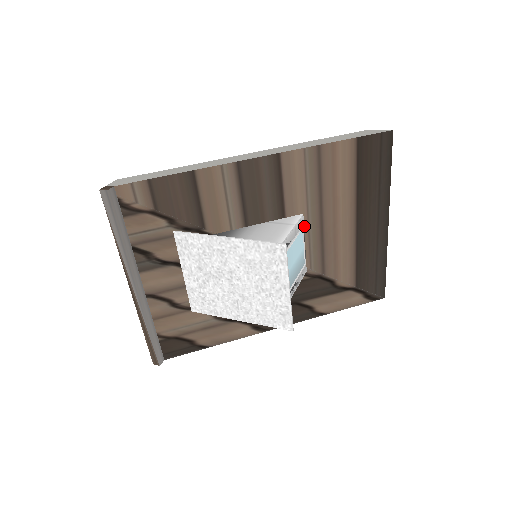
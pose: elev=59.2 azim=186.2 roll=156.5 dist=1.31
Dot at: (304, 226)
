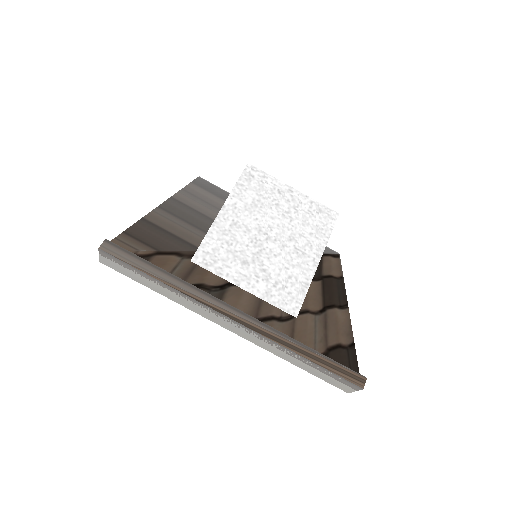
Dot at: occluded
